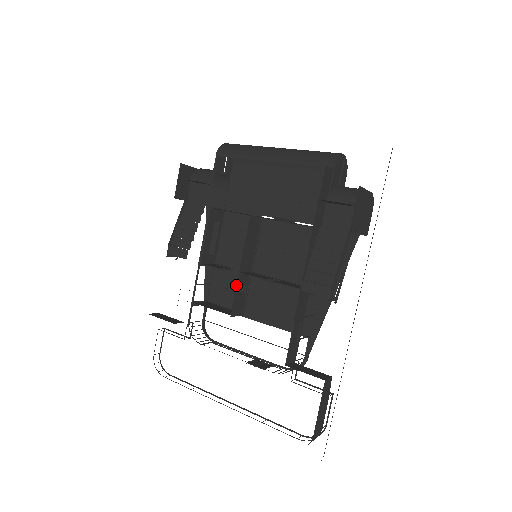
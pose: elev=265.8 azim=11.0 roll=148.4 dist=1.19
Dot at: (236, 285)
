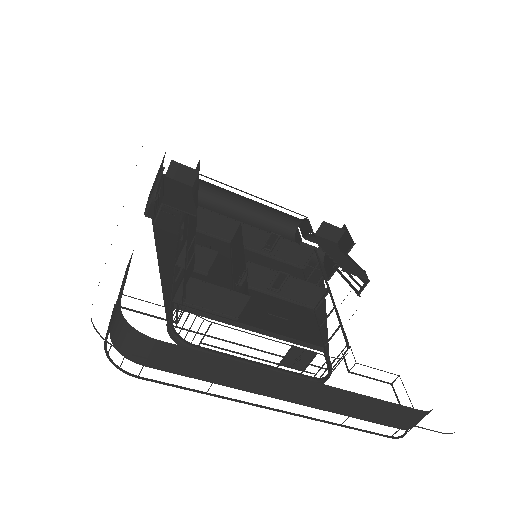
Dot at: (246, 270)
